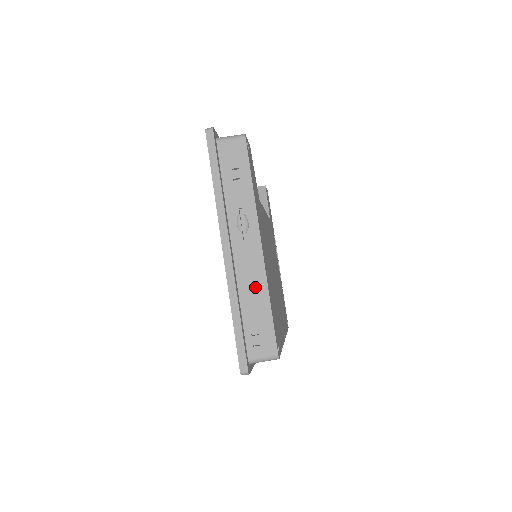
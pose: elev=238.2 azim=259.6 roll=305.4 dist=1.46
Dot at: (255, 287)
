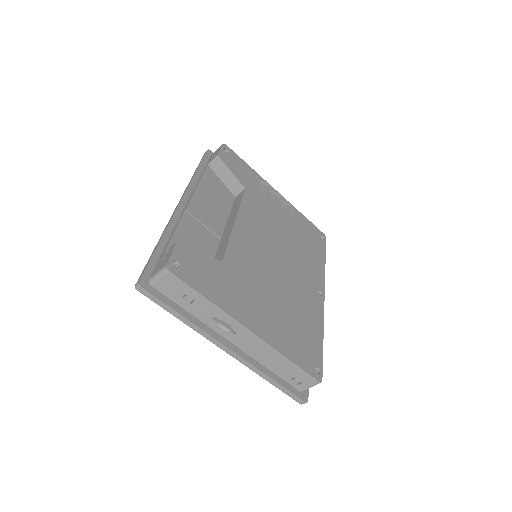
Dot at: (269, 356)
